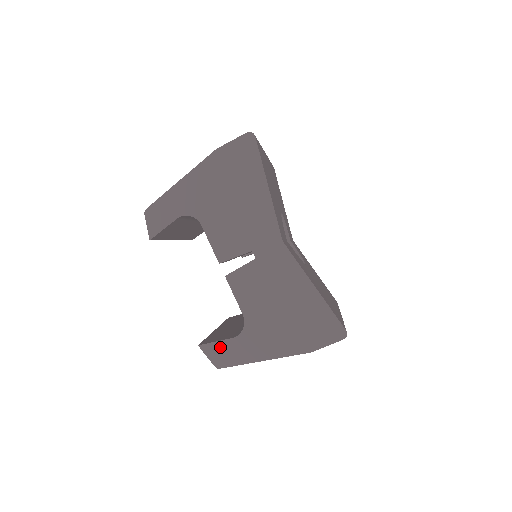
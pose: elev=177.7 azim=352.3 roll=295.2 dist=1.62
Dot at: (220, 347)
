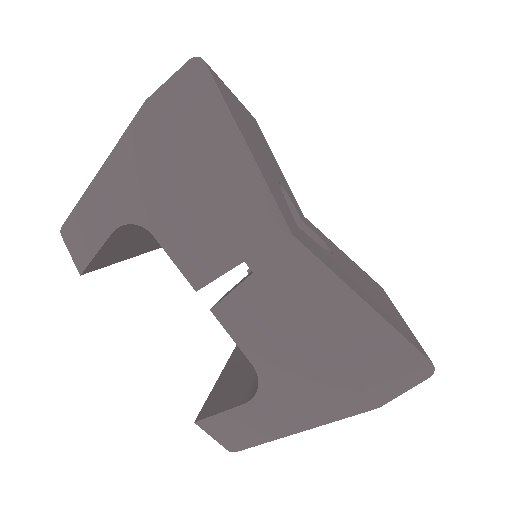
Dot at: (228, 420)
